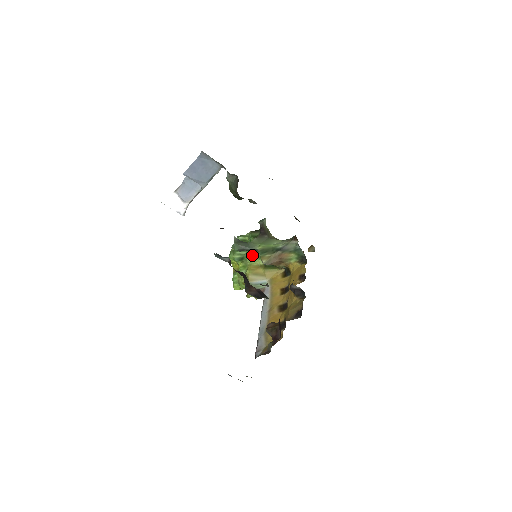
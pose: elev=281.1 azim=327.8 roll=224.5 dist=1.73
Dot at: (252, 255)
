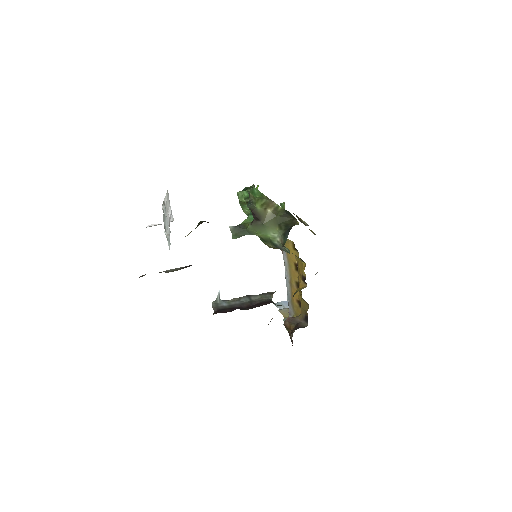
Dot at: occluded
